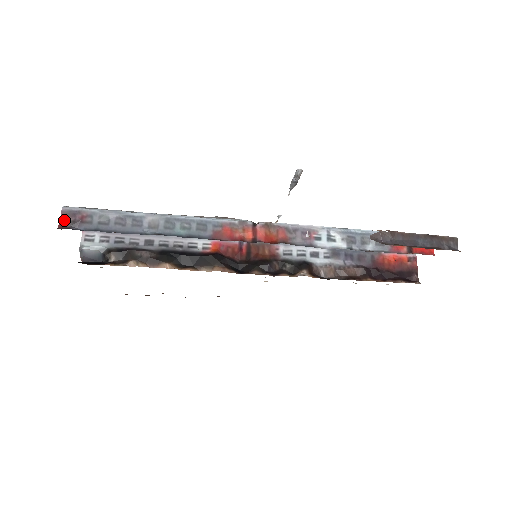
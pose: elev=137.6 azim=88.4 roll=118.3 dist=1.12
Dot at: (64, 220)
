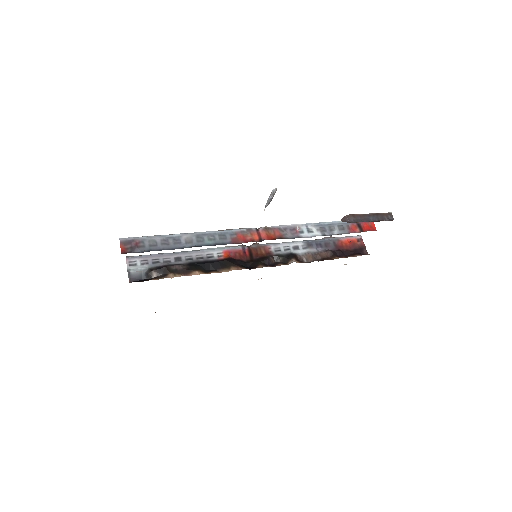
Dot at: (124, 248)
